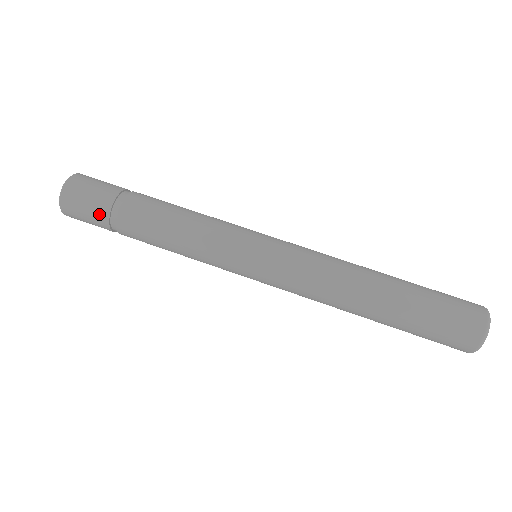
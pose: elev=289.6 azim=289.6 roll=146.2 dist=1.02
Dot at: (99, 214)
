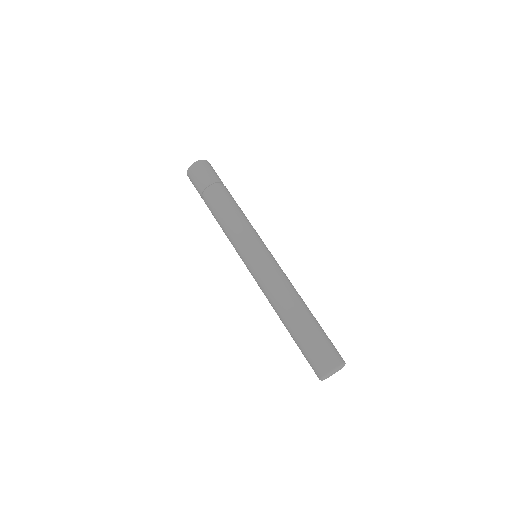
Dot at: (209, 179)
